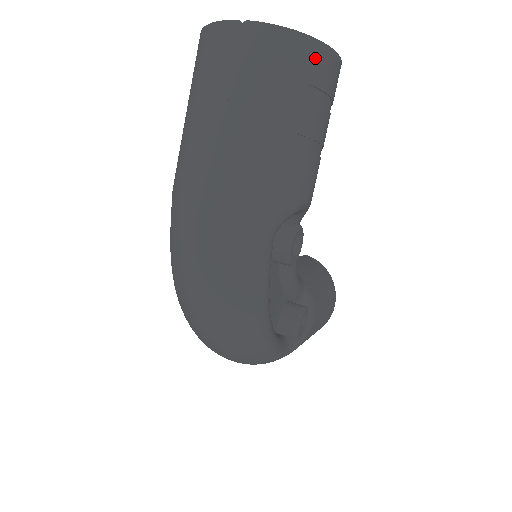
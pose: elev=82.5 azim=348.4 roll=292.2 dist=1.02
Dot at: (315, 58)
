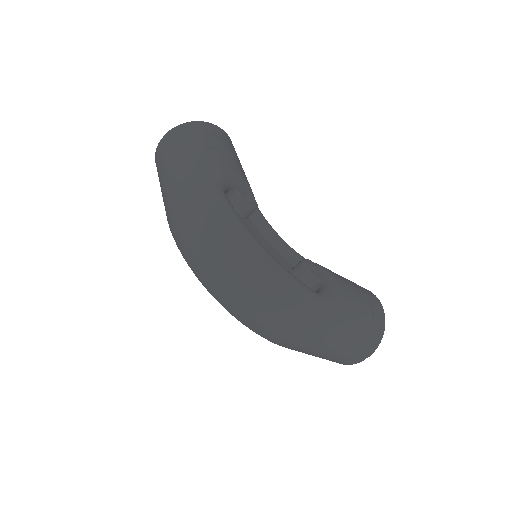
Dot at: (201, 126)
